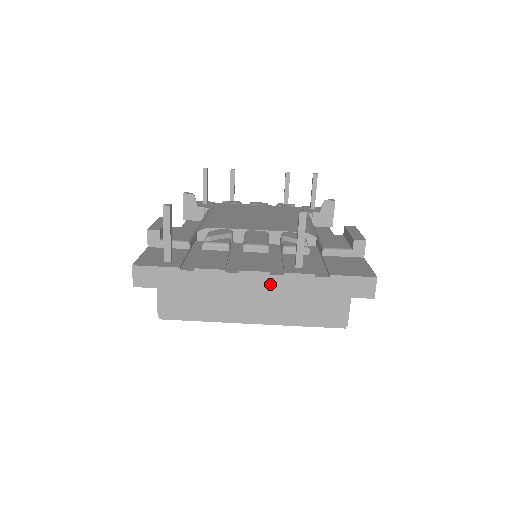
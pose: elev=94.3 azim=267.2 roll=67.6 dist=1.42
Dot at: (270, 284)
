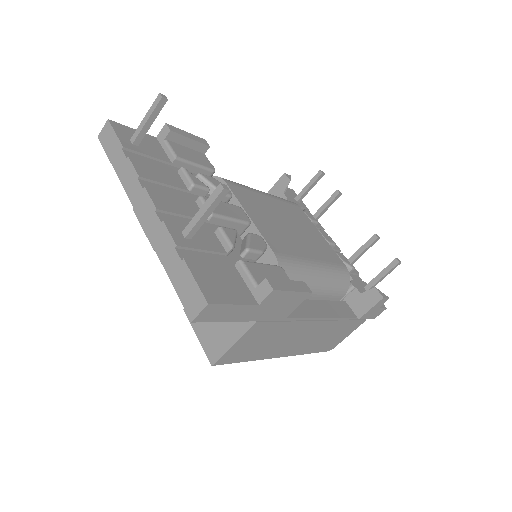
Dot at: (150, 220)
